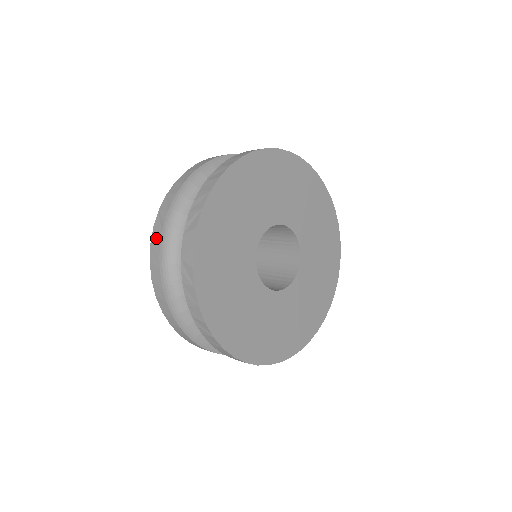
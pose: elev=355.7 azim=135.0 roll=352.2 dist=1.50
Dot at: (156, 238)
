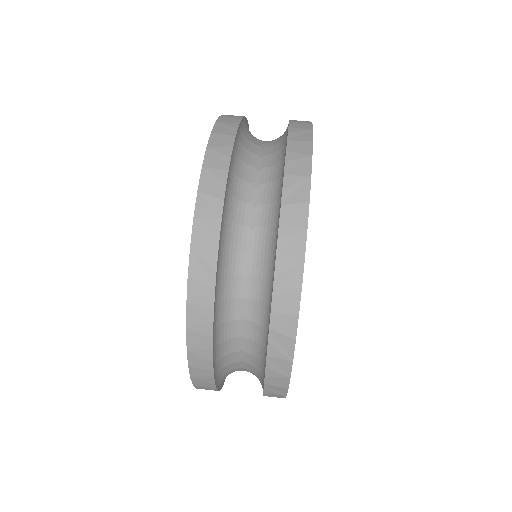
Dot at: (201, 295)
